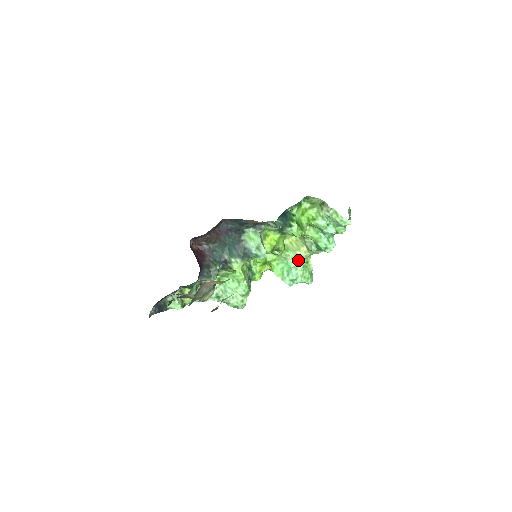
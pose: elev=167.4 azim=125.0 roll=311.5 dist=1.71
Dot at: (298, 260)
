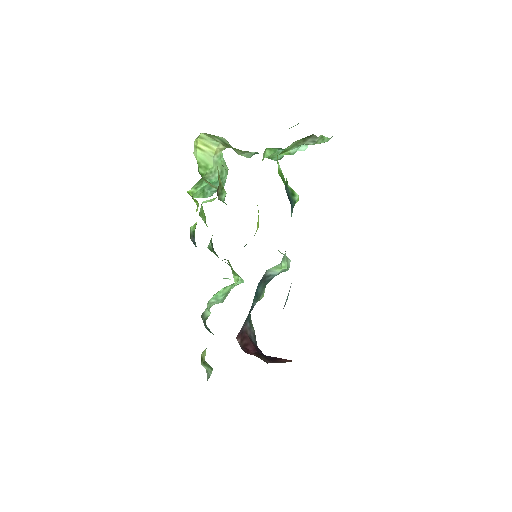
Dot at: (220, 168)
